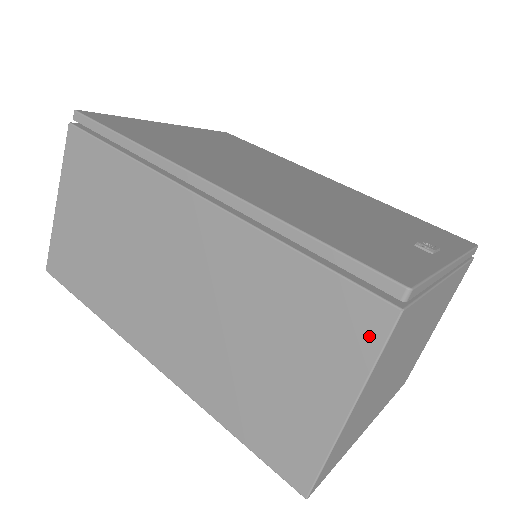
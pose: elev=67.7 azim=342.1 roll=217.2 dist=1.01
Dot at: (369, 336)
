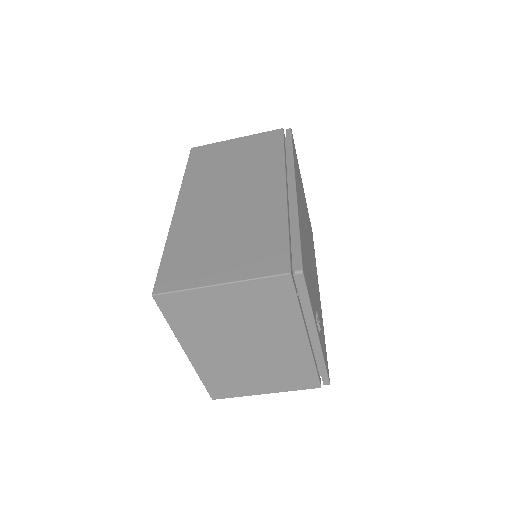
Dot at: (268, 270)
